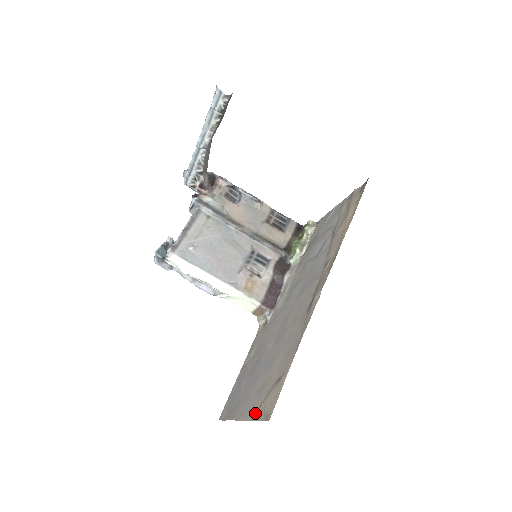
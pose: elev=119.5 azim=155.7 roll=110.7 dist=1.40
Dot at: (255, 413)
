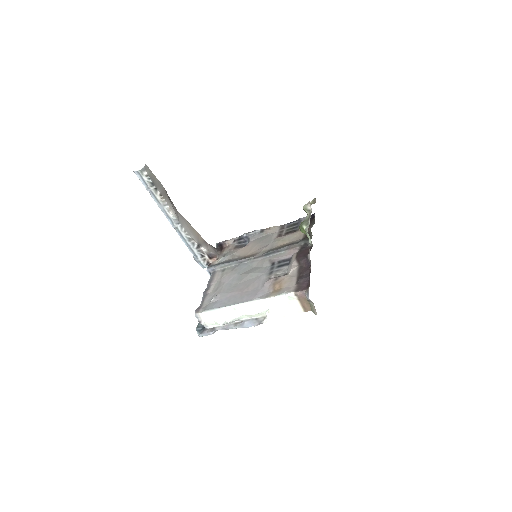
Dot at: occluded
